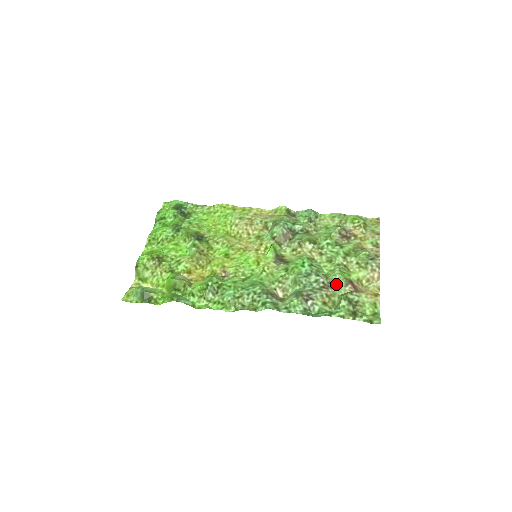
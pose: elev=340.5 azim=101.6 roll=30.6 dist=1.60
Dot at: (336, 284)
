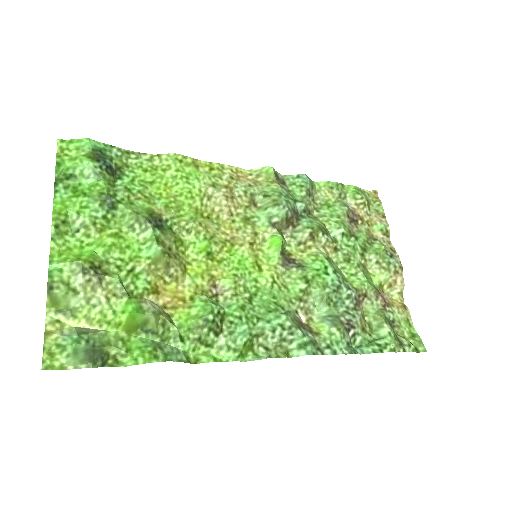
Dot at: (365, 297)
